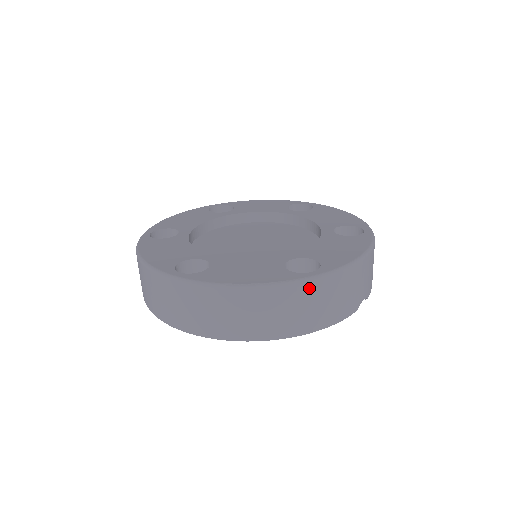
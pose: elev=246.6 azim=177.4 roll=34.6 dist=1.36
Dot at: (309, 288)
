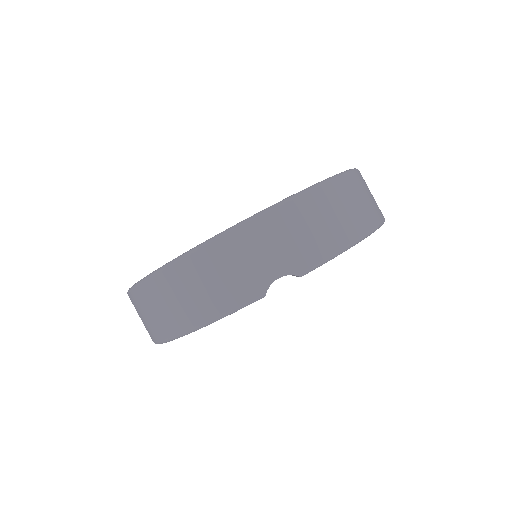
Dot at: (169, 275)
